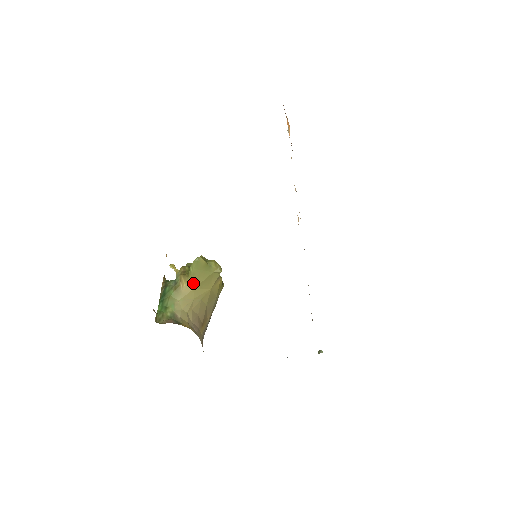
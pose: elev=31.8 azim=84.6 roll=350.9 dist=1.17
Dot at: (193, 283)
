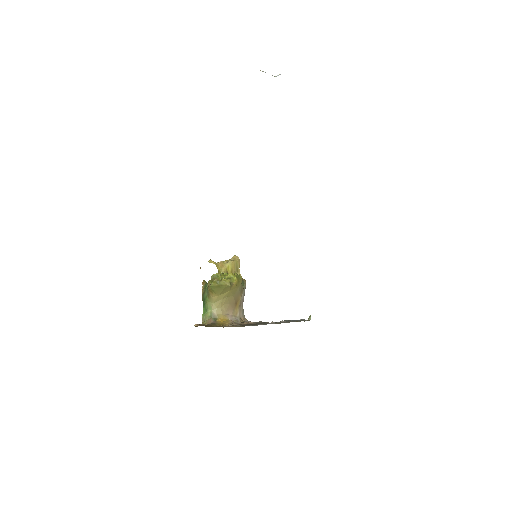
Dot at: (217, 294)
